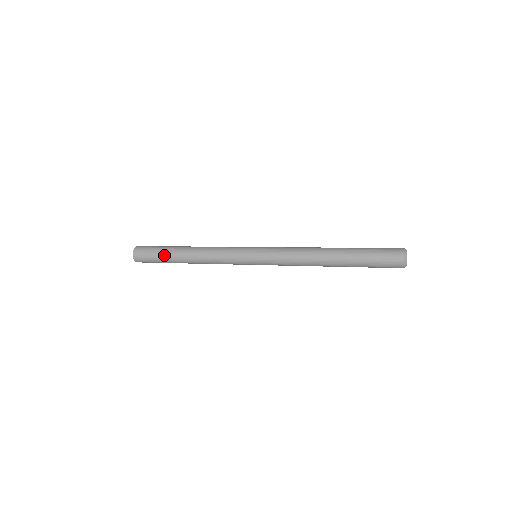
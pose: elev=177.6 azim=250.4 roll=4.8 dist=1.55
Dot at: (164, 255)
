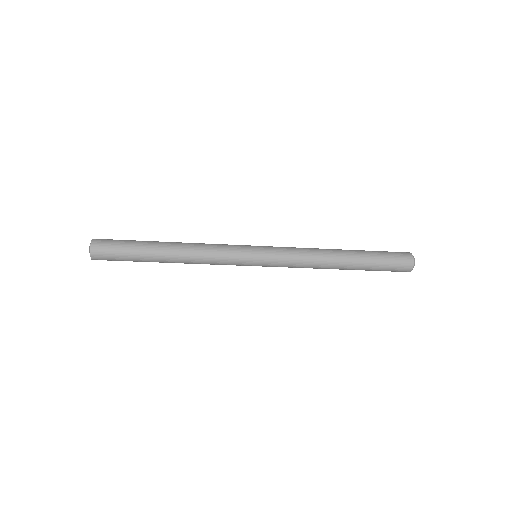
Dot at: (138, 250)
